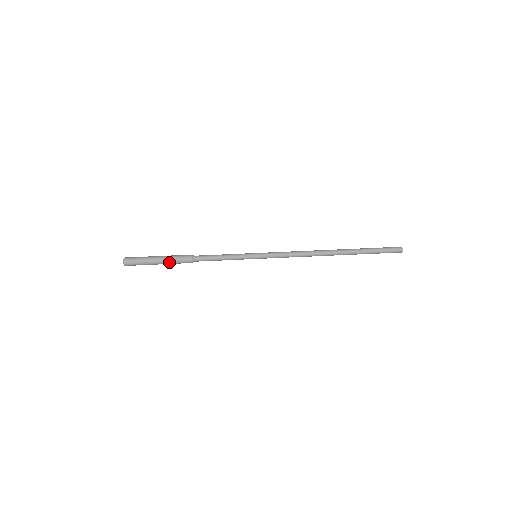
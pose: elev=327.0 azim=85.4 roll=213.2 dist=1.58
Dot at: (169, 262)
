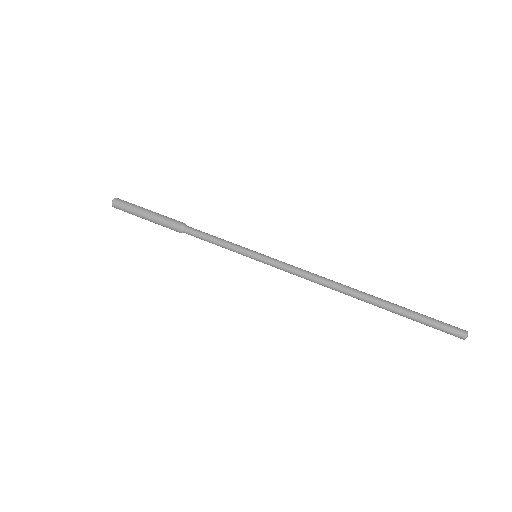
Dot at: (156, 223)
